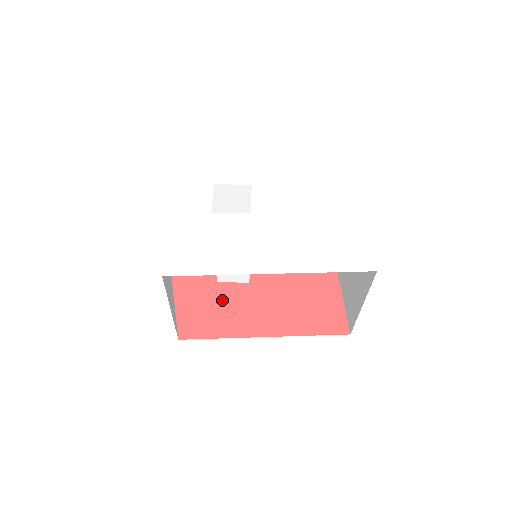
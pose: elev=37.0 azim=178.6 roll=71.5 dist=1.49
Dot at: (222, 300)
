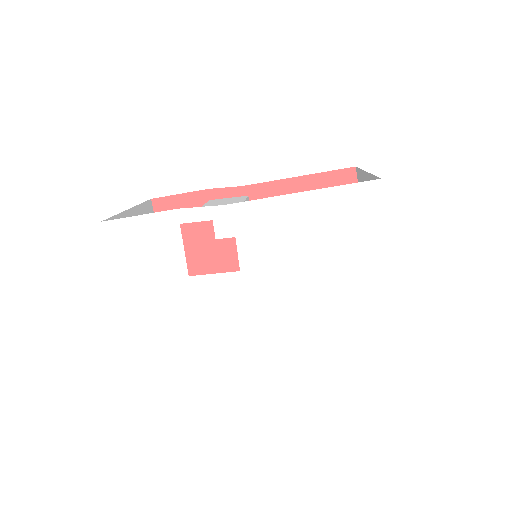
Dot at: (226, 262)
